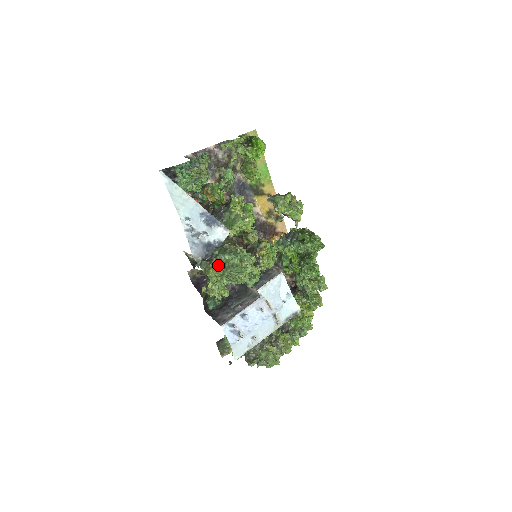
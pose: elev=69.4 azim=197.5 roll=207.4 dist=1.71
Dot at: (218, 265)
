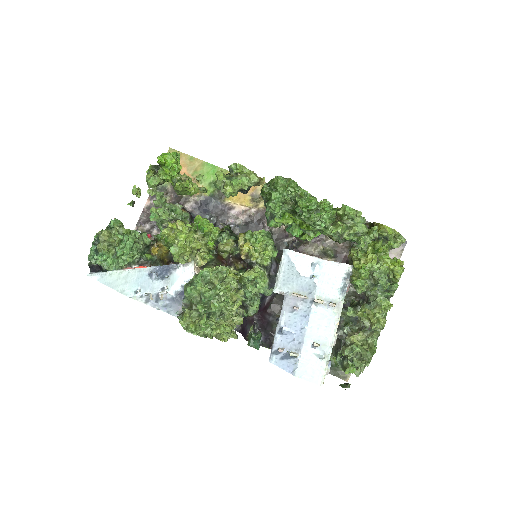
Dot at: (189, 309)
